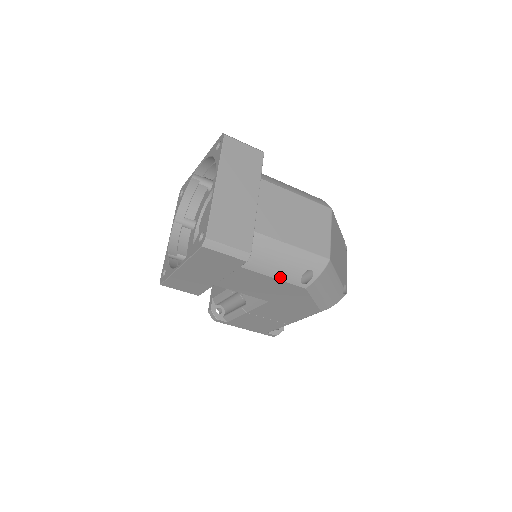
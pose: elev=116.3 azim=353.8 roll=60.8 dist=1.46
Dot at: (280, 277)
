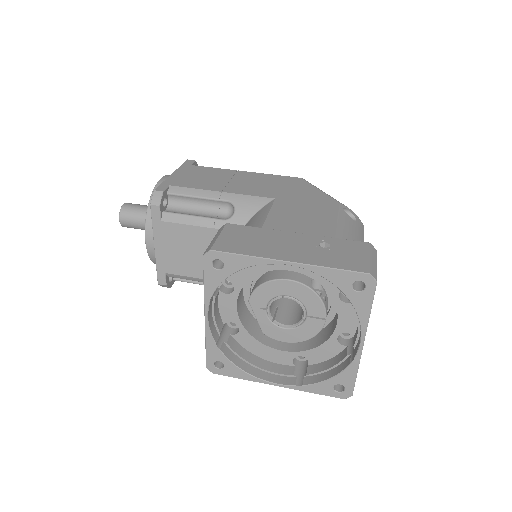
Dot at: occluded
